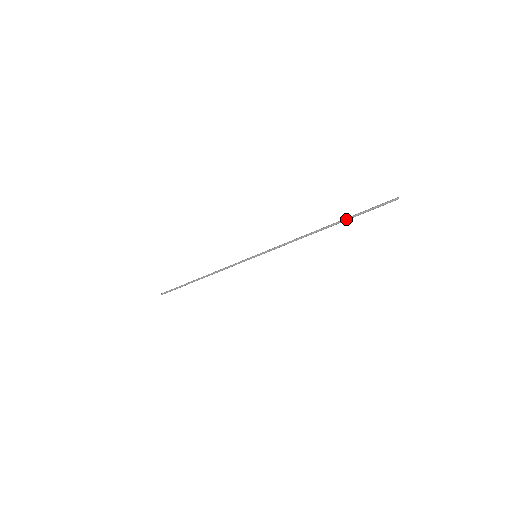
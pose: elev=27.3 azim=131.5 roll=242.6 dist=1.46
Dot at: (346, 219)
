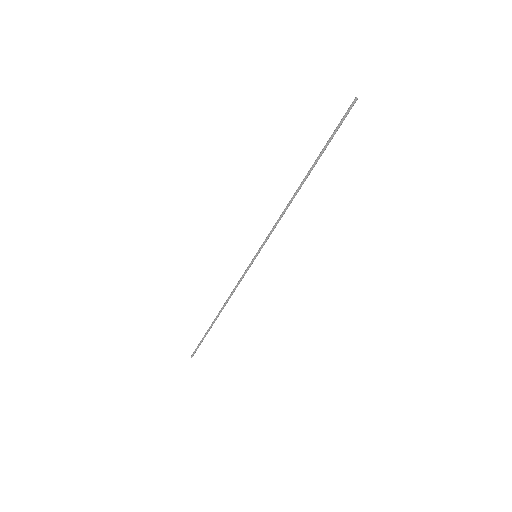
Dot at: (319, 155)
